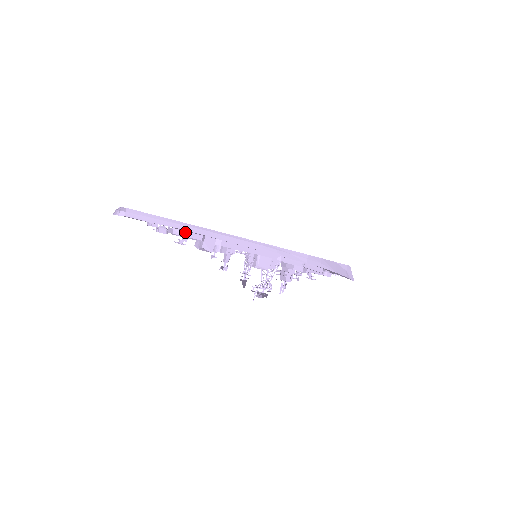
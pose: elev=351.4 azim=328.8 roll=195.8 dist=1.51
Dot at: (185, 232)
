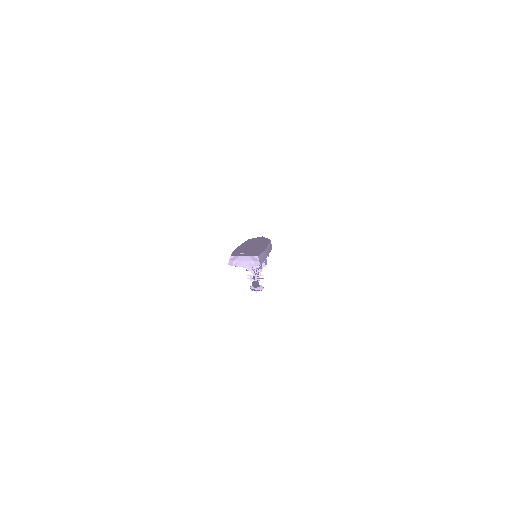
Dot at: occluded
